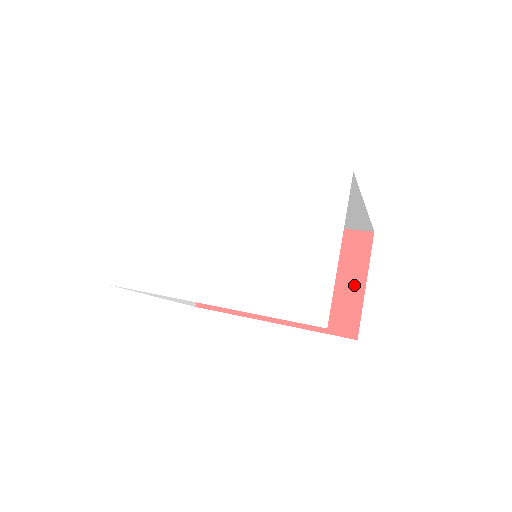
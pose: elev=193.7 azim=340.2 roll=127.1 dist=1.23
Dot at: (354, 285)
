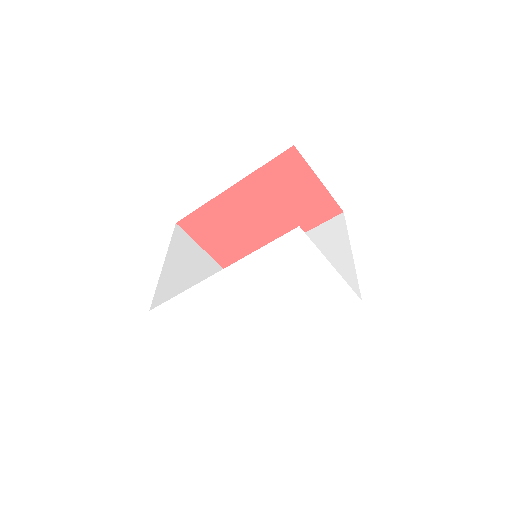
Dot at: (313, 187)
